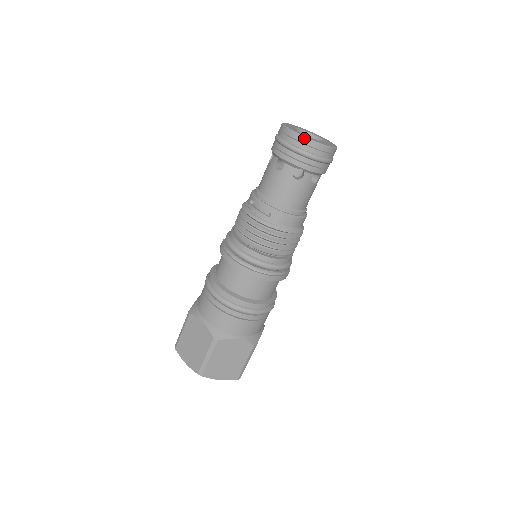
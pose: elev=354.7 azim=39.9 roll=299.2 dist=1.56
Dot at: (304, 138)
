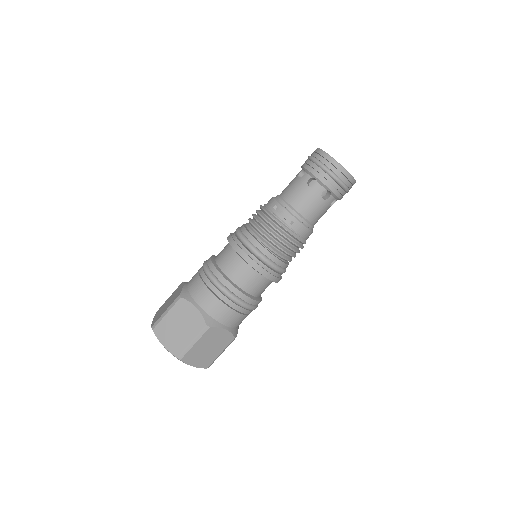
Dot at: (342, 167)
